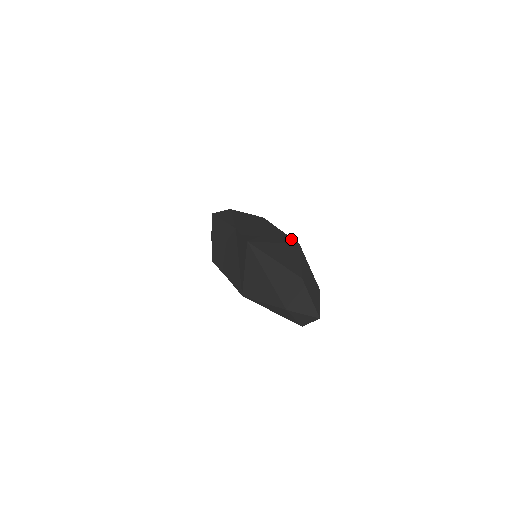
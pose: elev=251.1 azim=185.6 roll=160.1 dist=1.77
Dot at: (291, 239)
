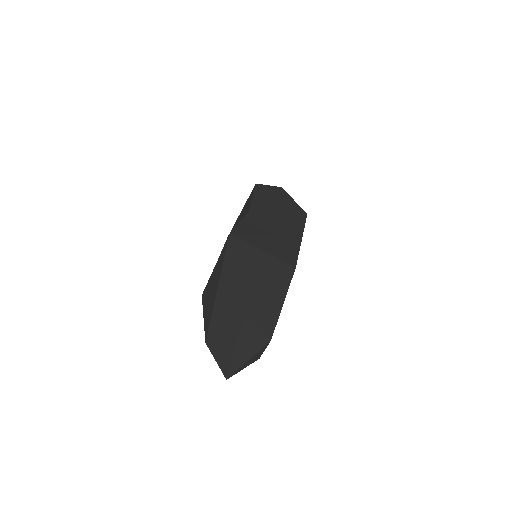
Dot at: (295, 256)
